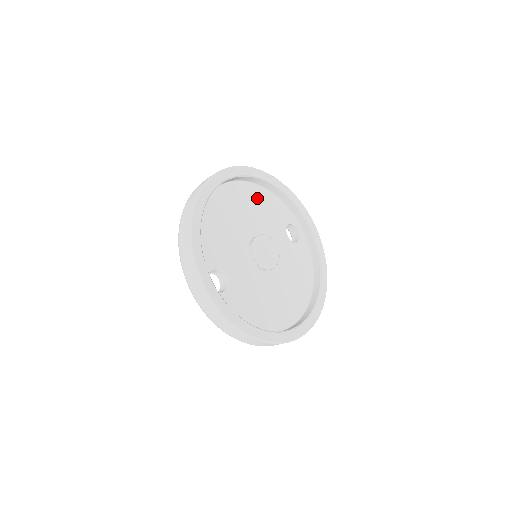
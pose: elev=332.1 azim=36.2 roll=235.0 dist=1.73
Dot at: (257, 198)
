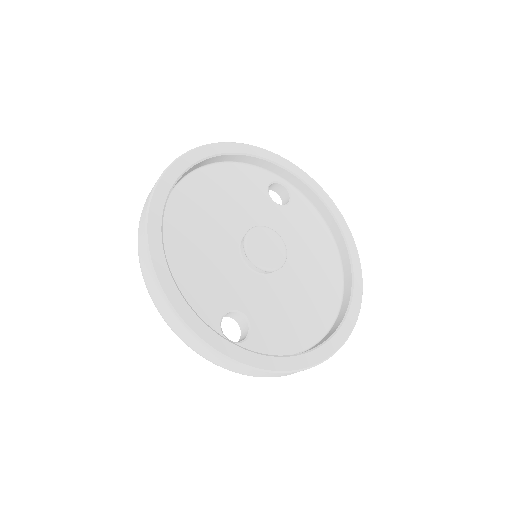
Dot at: (216, 183)
